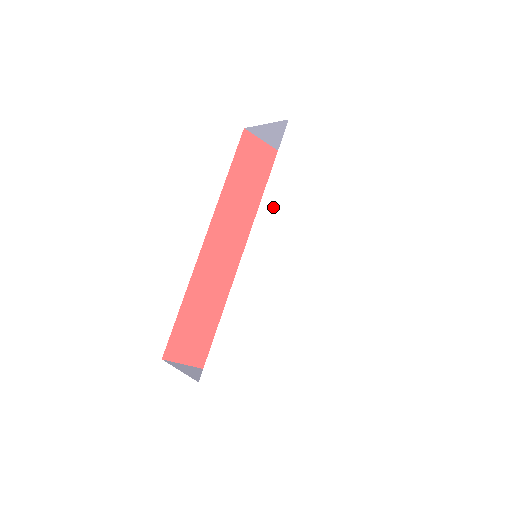
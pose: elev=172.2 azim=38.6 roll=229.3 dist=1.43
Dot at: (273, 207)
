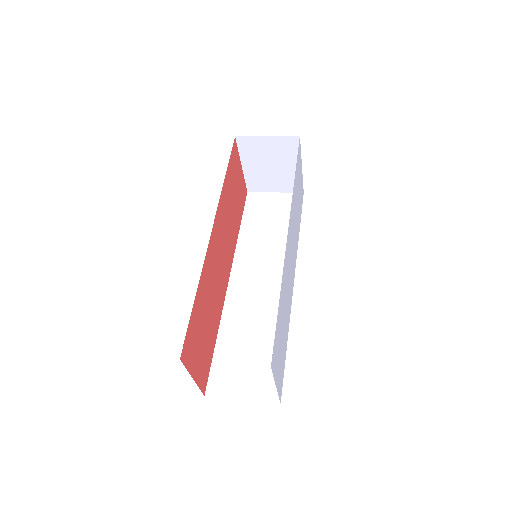
Dot at: (293, 205)
